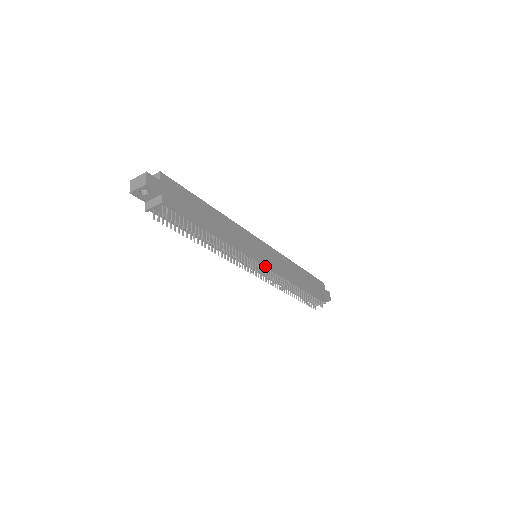
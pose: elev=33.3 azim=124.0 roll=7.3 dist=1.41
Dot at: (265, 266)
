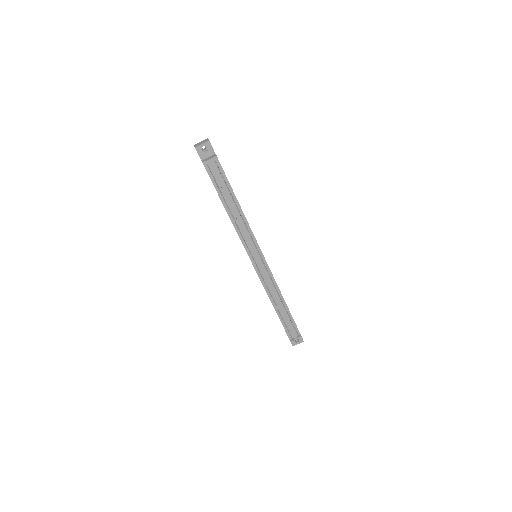
Dot at: (264, 262)
